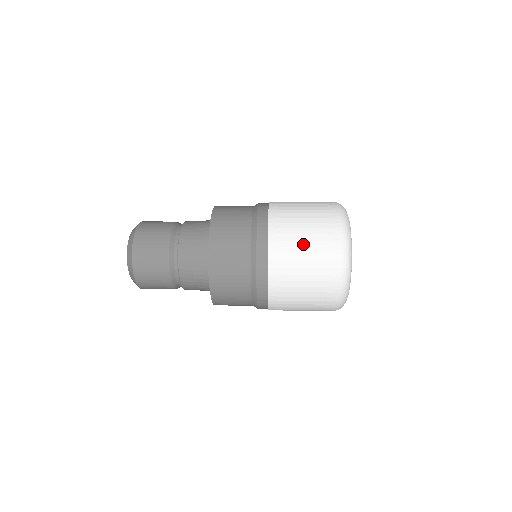
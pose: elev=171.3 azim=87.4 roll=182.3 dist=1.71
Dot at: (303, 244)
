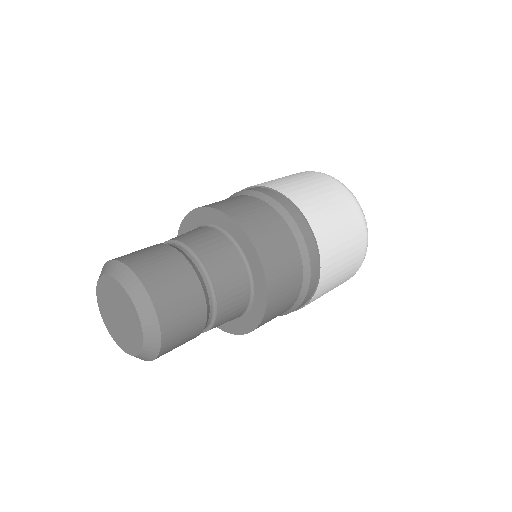
Dot at: (306, 184)
